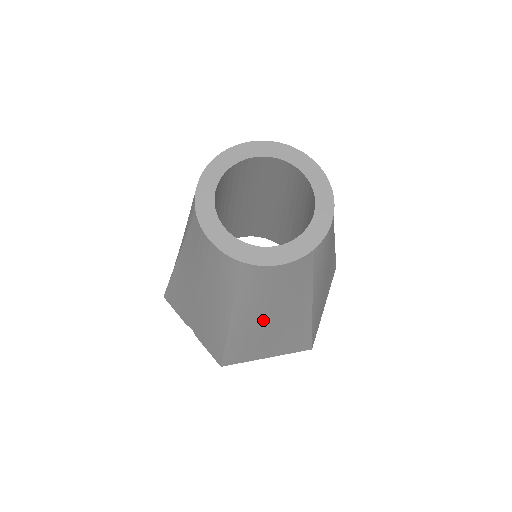
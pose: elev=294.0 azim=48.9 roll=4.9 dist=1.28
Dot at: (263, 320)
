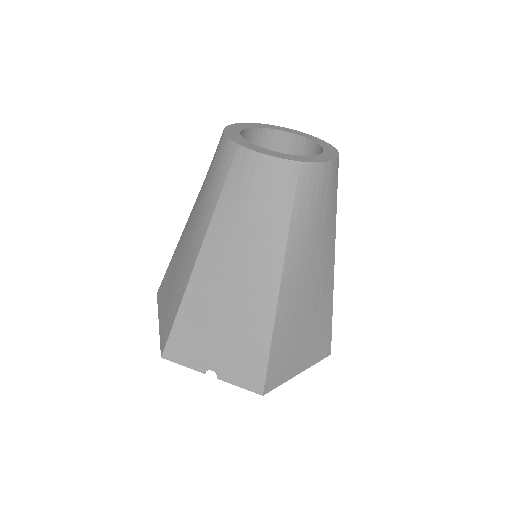
Dot at: (306, 273)
